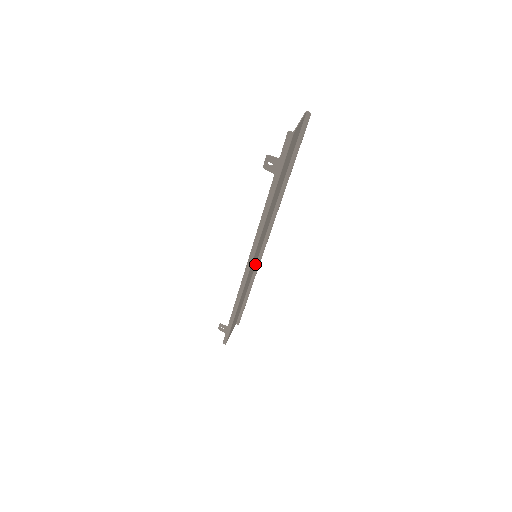
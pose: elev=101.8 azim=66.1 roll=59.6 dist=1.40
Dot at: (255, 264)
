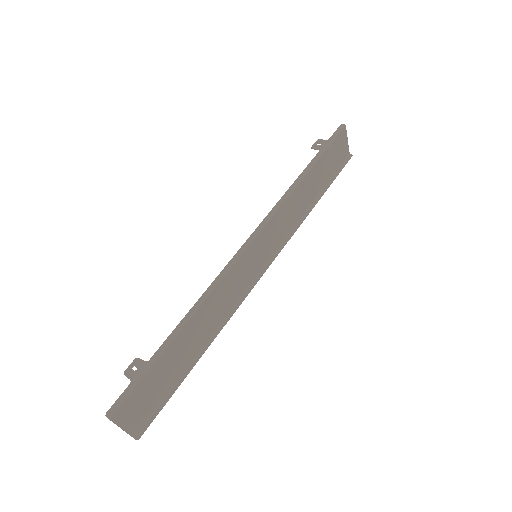
Dot at: (240, 293)
